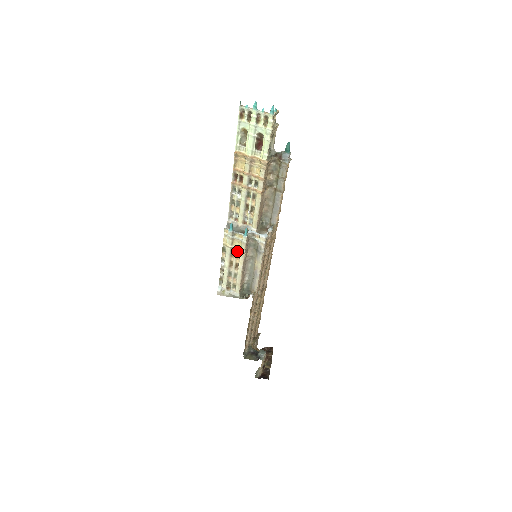
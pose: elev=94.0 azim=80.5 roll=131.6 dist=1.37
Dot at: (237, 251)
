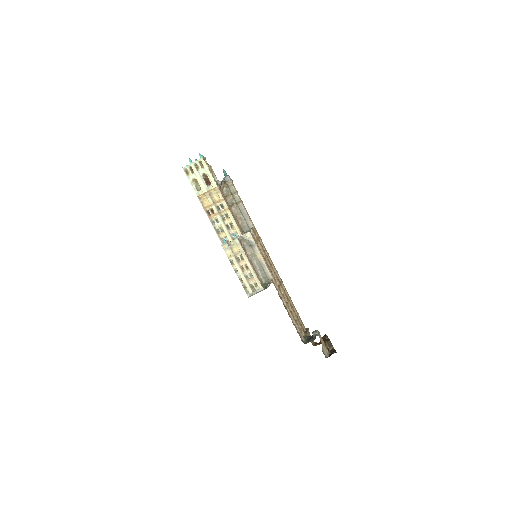
Dot at: (239, 255)
